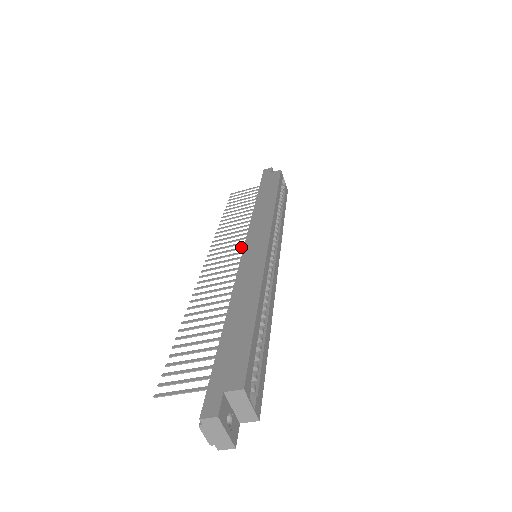
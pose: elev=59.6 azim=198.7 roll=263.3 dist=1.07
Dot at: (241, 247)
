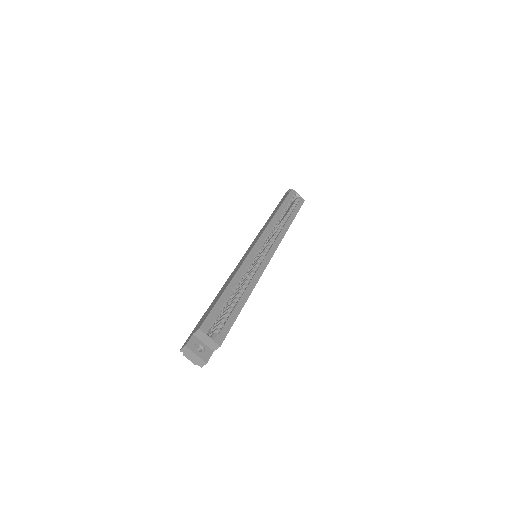
Dot at: occluded
